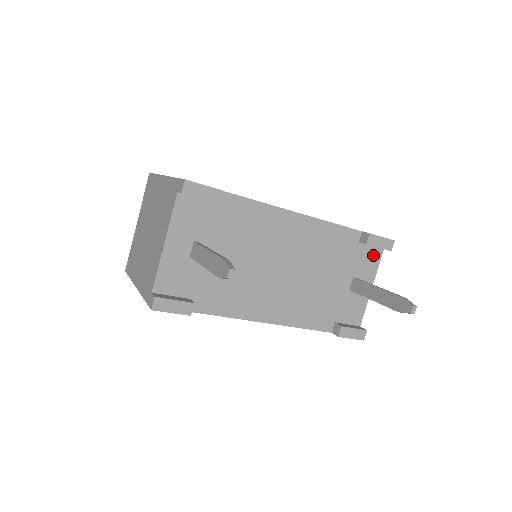
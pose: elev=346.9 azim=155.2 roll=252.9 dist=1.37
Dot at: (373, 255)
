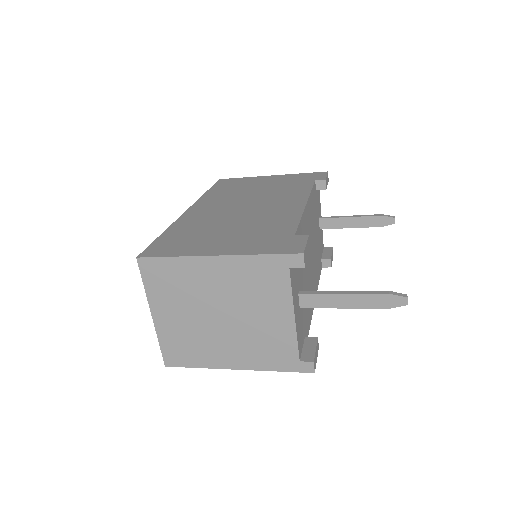
Dot at: (318, 192)
